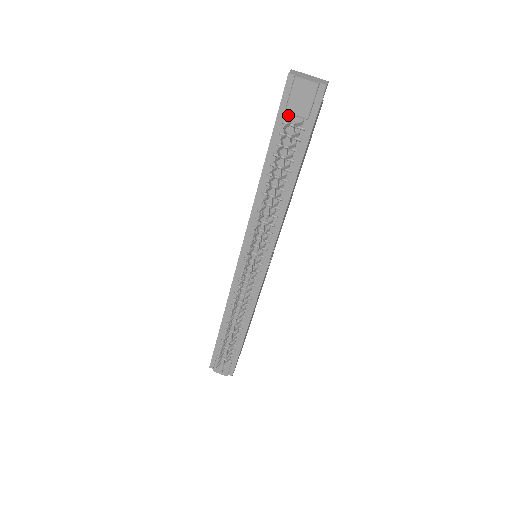
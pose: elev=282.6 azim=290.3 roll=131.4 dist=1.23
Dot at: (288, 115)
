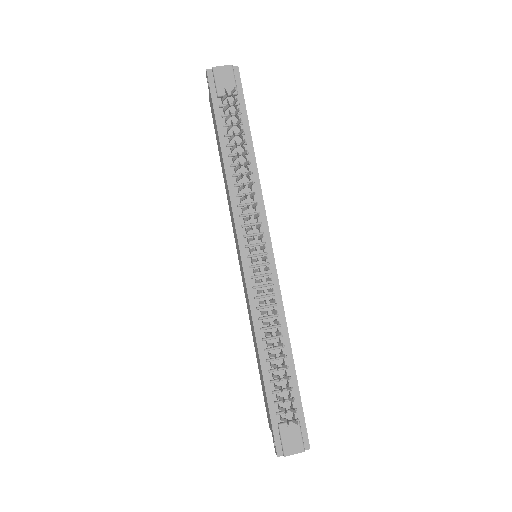
Dot at: (221, 100)
